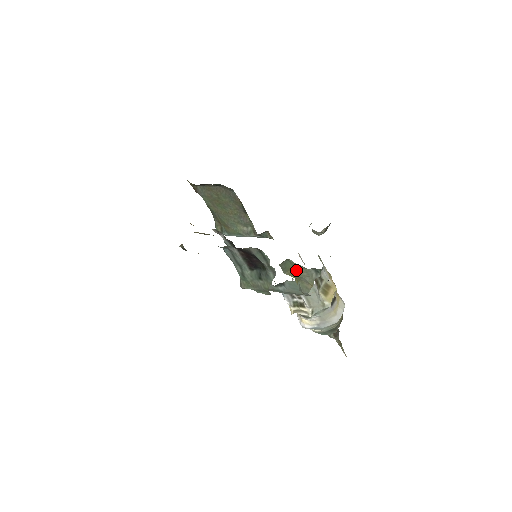
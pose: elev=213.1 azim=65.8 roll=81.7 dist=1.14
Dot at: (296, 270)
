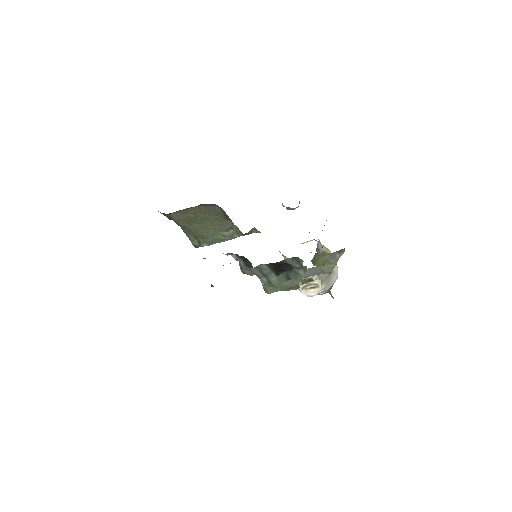
Dot at: (322, 258)
